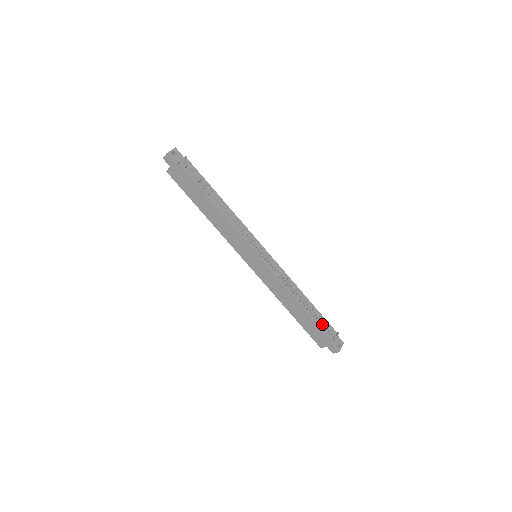
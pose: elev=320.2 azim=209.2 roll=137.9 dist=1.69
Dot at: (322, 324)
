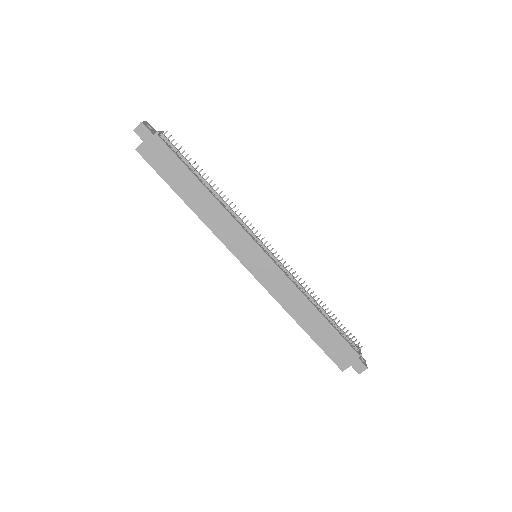
Dot at: (343, 335)
